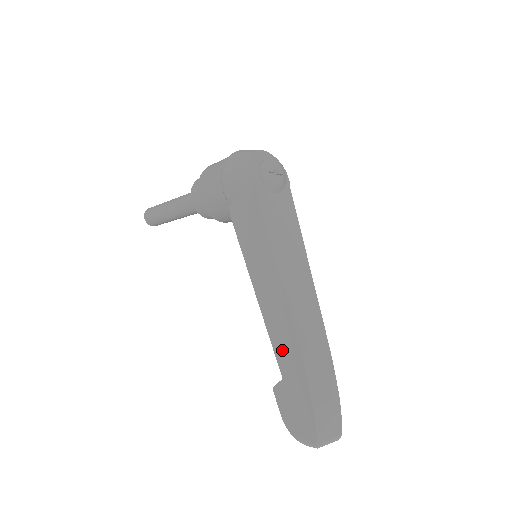
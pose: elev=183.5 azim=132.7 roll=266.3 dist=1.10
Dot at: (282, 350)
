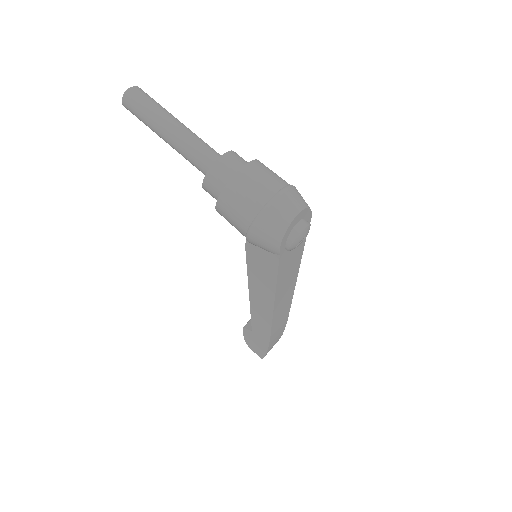
Dot at: (258, 326)
